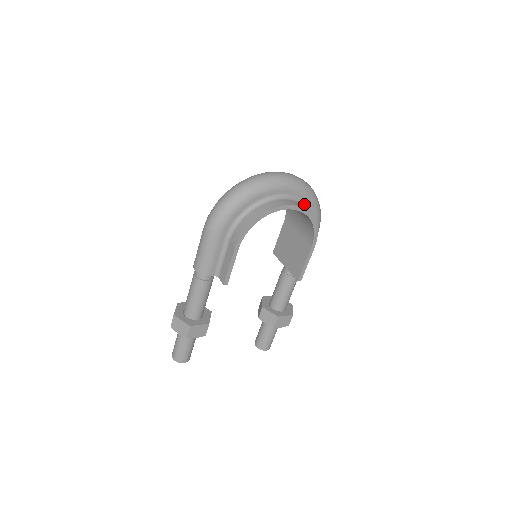
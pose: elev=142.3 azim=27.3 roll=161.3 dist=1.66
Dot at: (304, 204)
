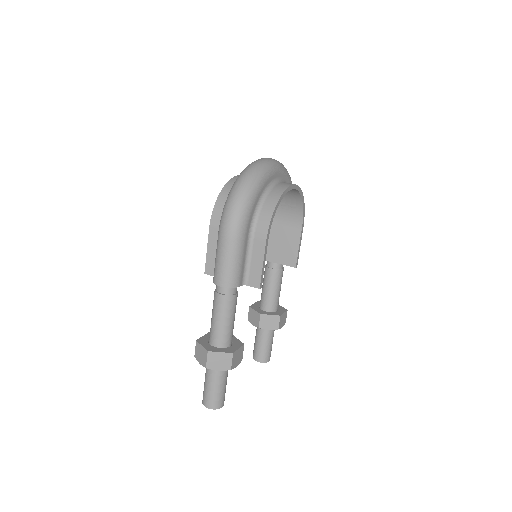
Dot at: occluded
